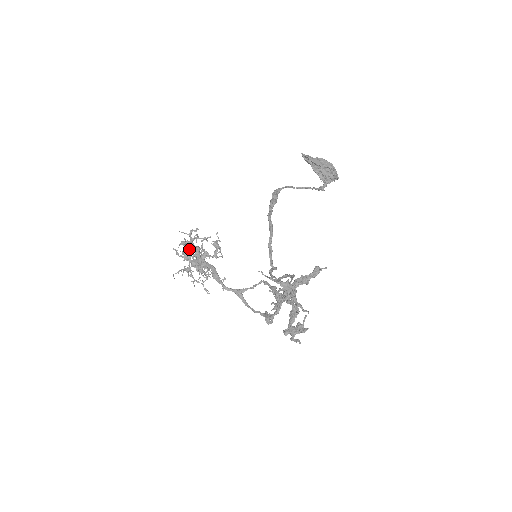
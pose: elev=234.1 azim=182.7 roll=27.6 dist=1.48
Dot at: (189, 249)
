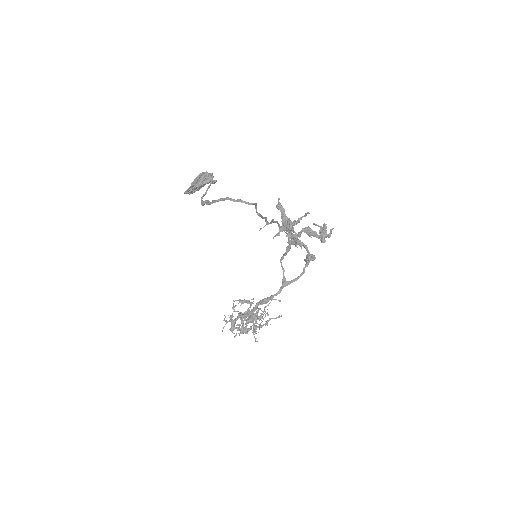
Dot at: occluded
